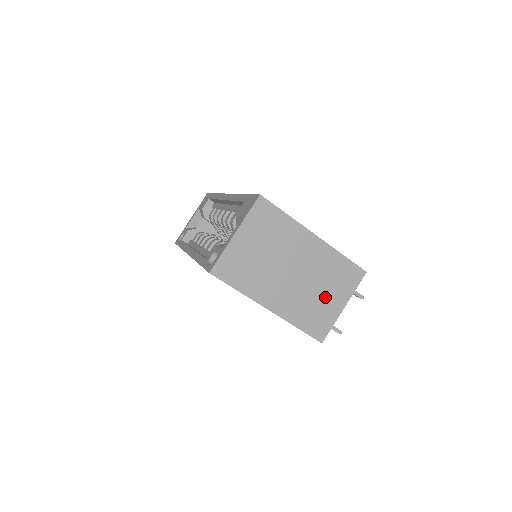
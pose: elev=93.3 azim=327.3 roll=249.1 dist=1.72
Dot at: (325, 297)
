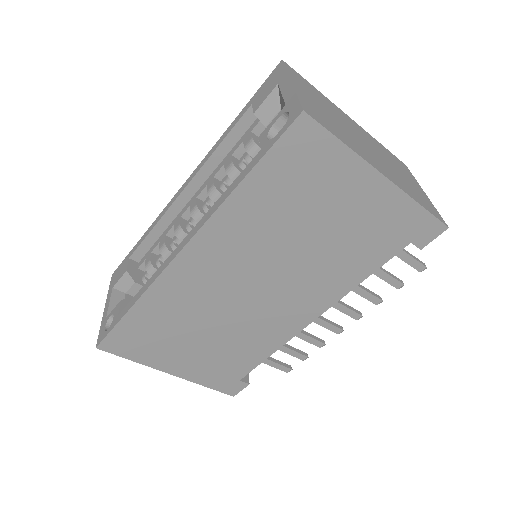
Dot at: (406, 178)
